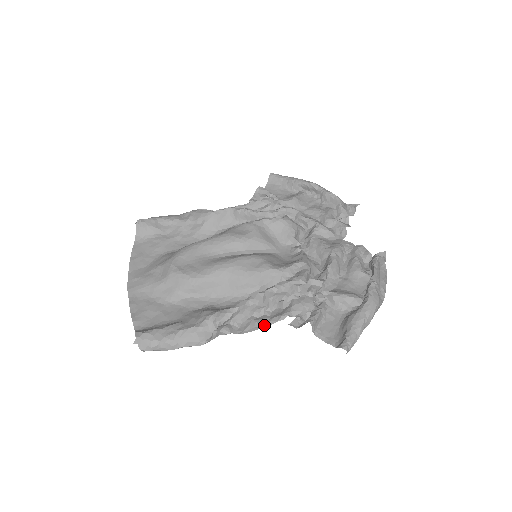
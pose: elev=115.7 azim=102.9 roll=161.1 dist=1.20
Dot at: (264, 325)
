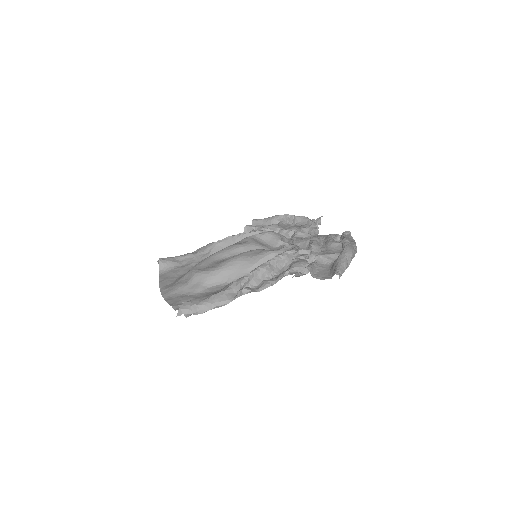
Dot at: (274, 281)
